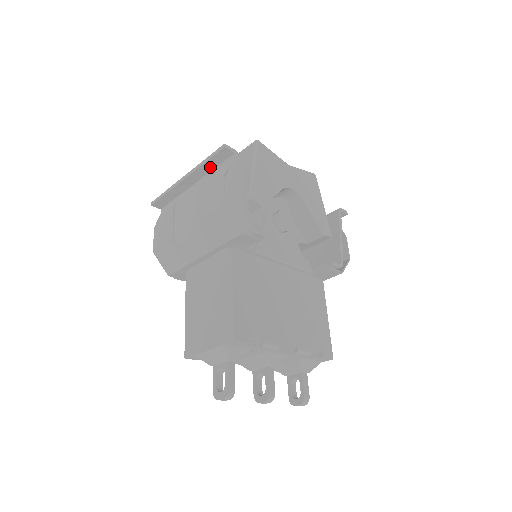
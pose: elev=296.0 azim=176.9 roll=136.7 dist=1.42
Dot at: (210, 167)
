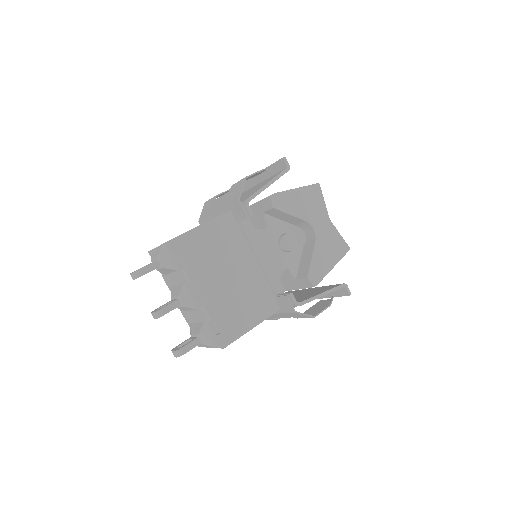
Dot at: (272, 172)
